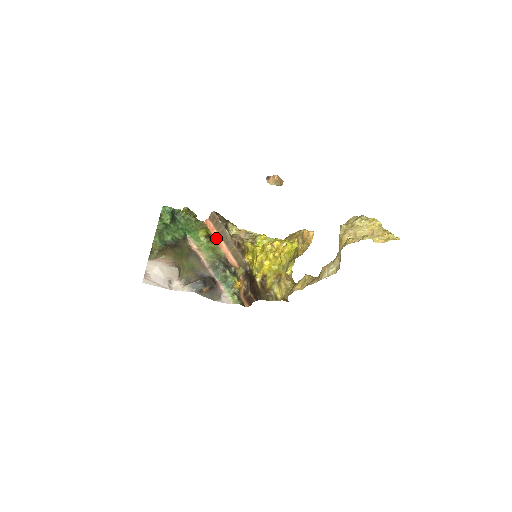
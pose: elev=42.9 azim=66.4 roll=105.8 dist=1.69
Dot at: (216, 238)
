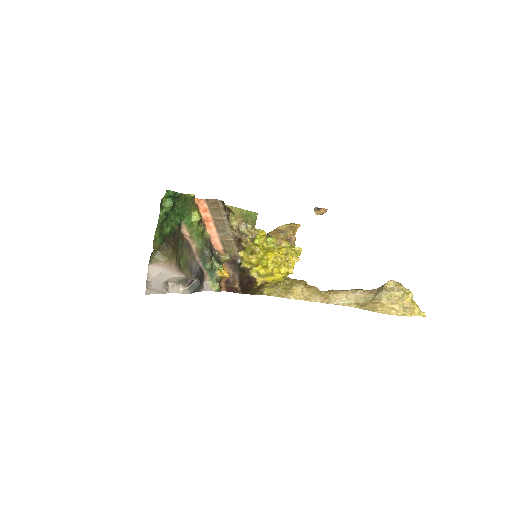
Dot at: (205, 219)
